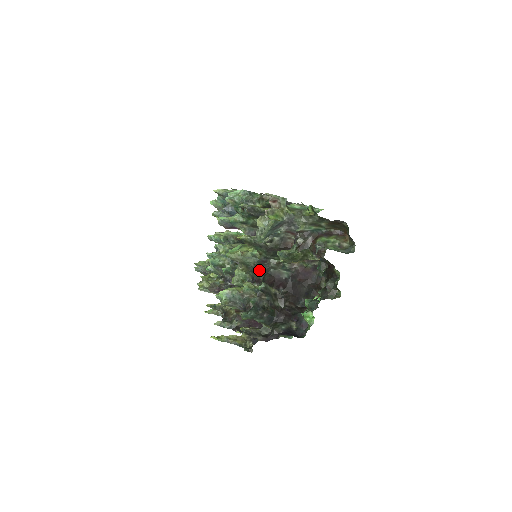
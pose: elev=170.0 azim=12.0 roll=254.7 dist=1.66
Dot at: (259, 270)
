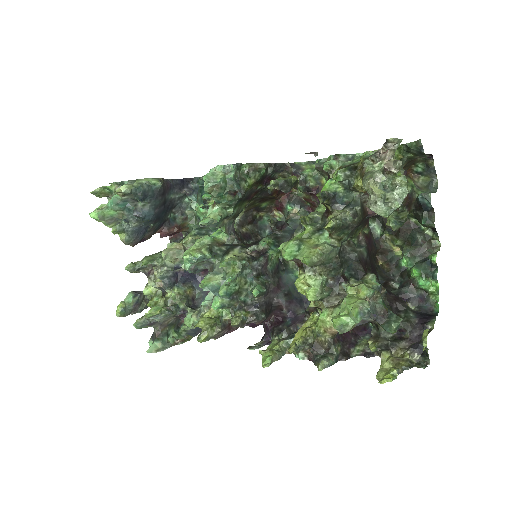
Dot at: (342, 263)
